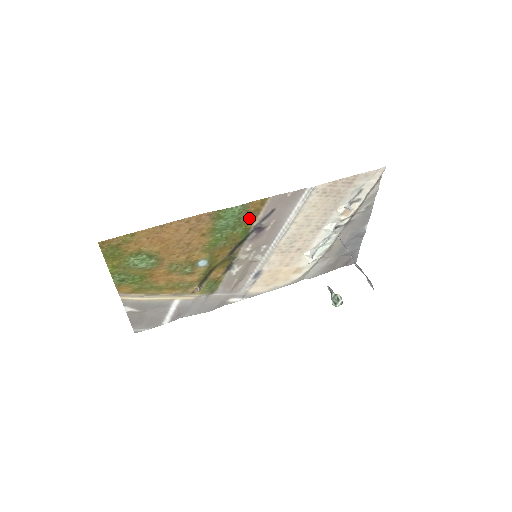
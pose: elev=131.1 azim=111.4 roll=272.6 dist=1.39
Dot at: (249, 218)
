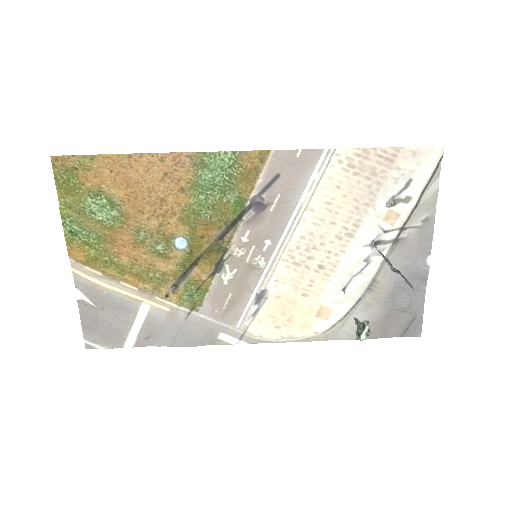
Dot at: (244, 181)
